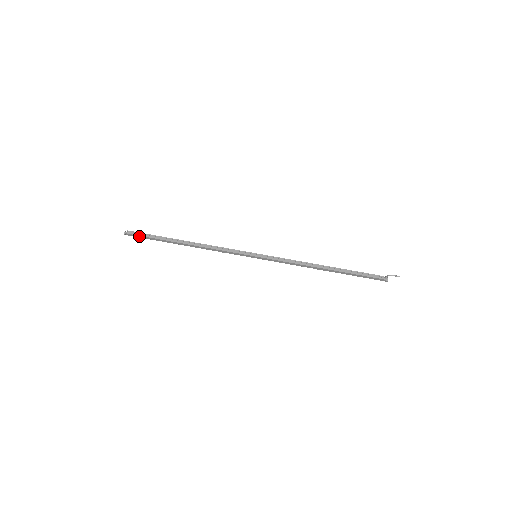
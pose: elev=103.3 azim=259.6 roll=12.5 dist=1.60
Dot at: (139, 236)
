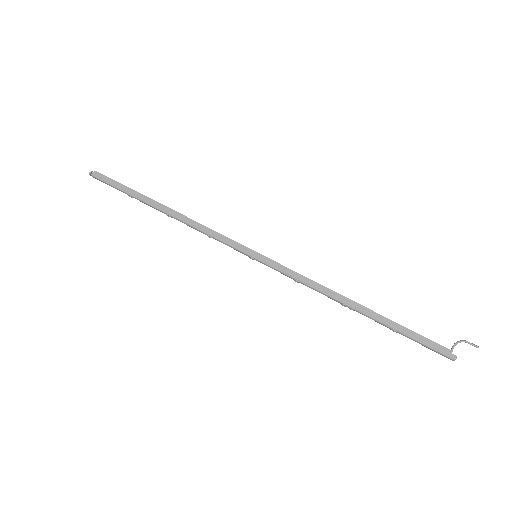
Dot at: (108, 179)
